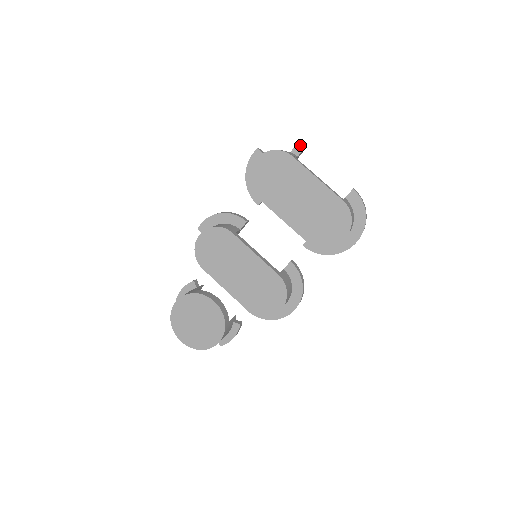
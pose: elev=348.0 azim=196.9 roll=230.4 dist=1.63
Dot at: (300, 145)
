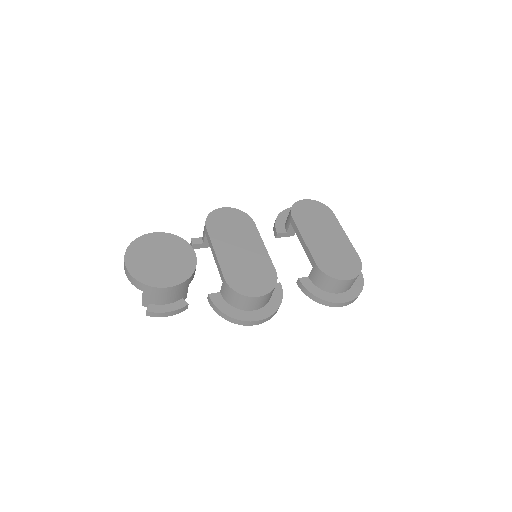
Dot at: occluded
